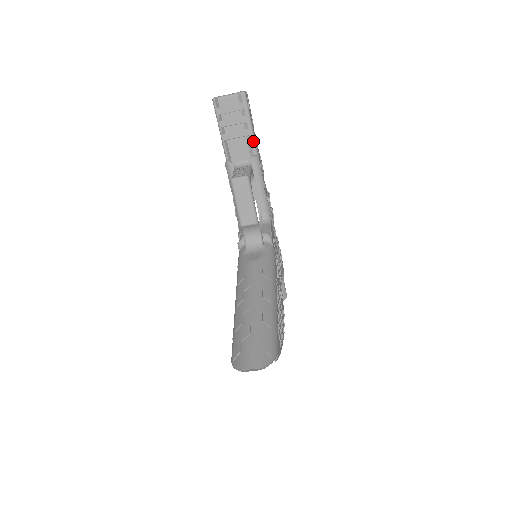
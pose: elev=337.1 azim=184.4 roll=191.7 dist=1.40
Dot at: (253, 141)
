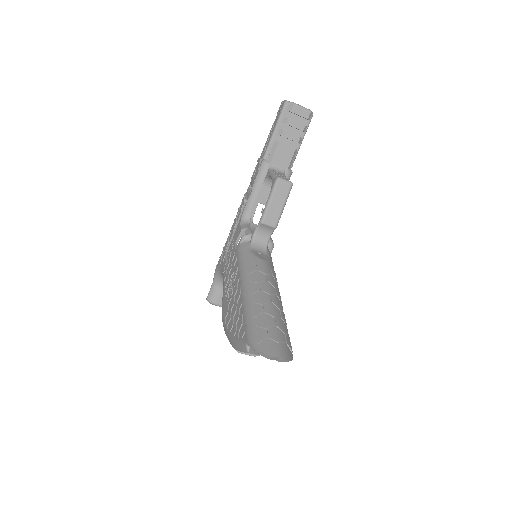
Dot at: (295, 156)
